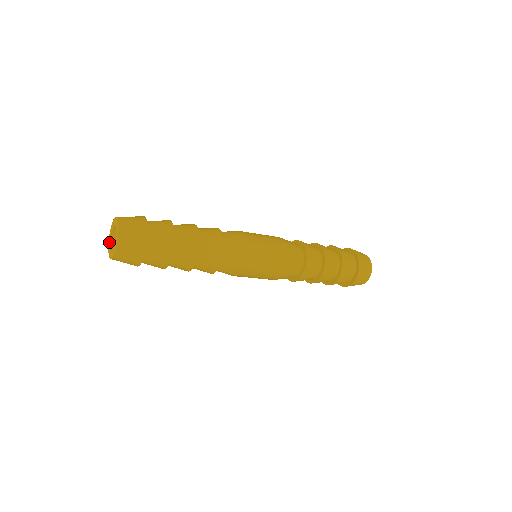
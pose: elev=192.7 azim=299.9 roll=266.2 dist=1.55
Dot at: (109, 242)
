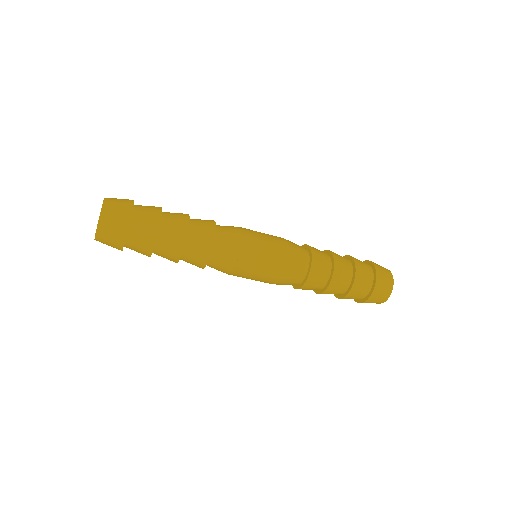
Dot at: occluded
